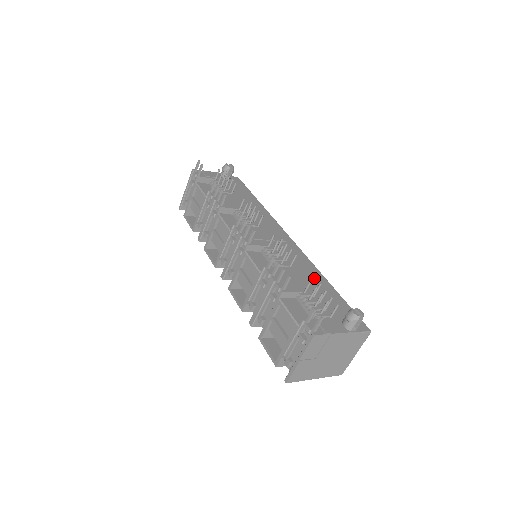
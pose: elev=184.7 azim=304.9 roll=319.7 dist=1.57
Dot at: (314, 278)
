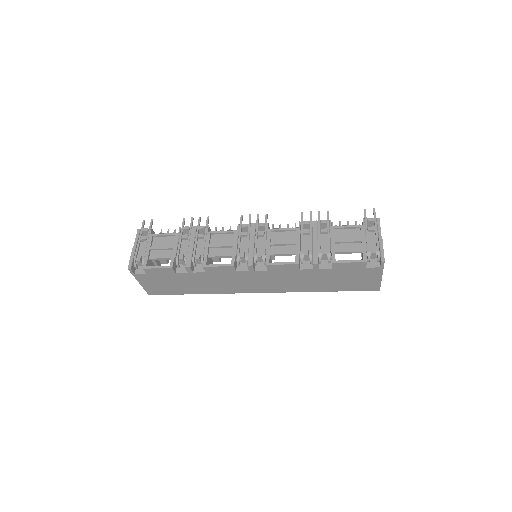
Dot at: occluded
